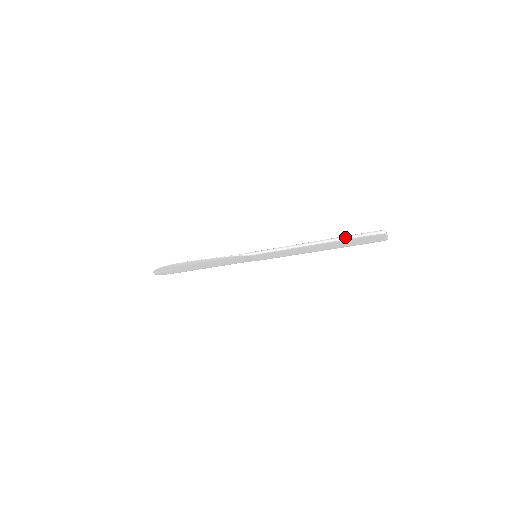
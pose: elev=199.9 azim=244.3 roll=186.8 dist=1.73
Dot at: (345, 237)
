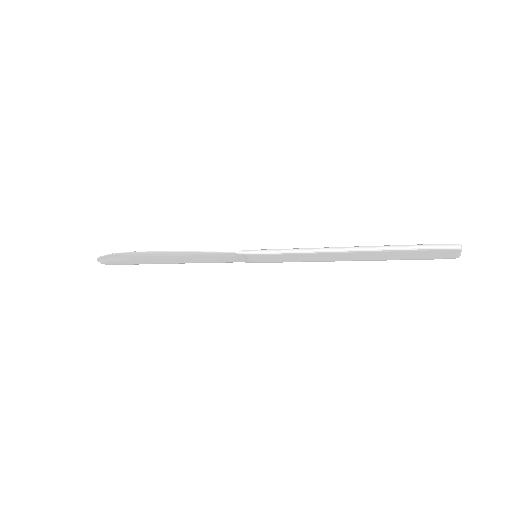
Dot at: (399, 246)
